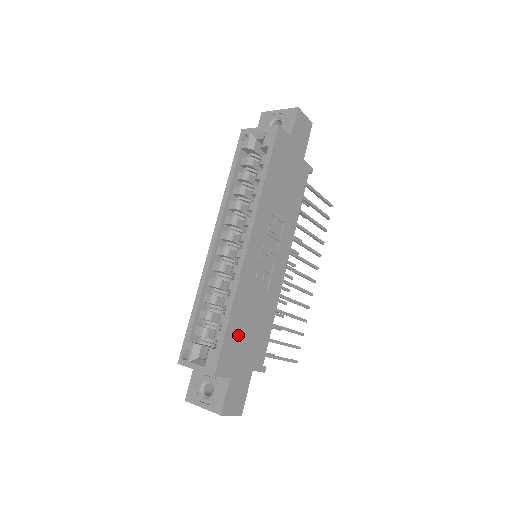
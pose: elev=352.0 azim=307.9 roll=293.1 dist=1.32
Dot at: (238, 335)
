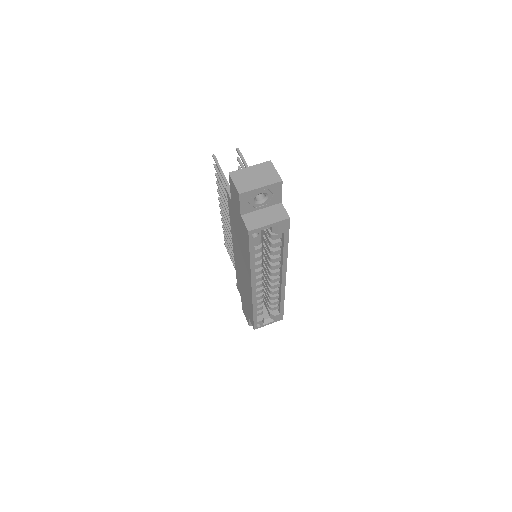
Dot at: occluded
